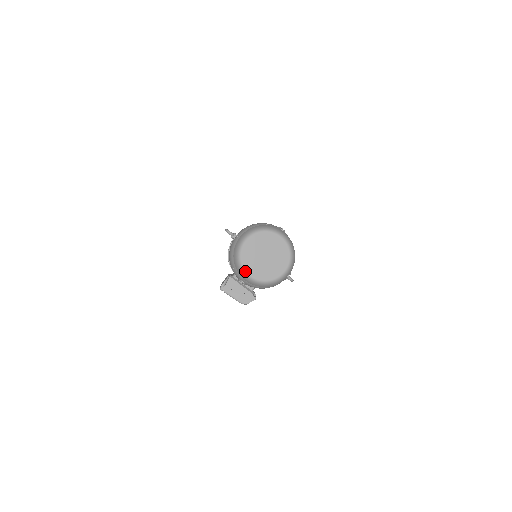
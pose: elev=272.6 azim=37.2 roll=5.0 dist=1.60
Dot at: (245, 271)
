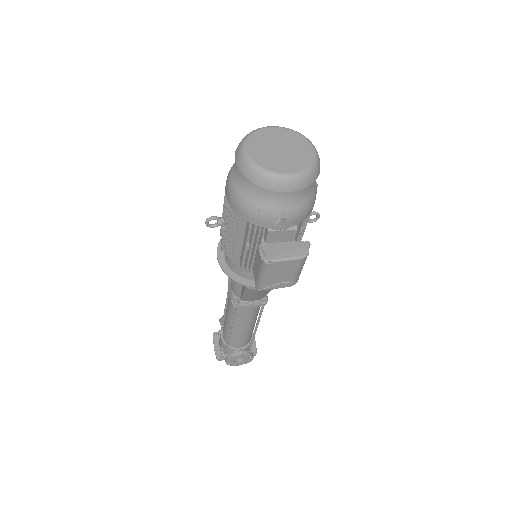
Dot at: (278, 174)
